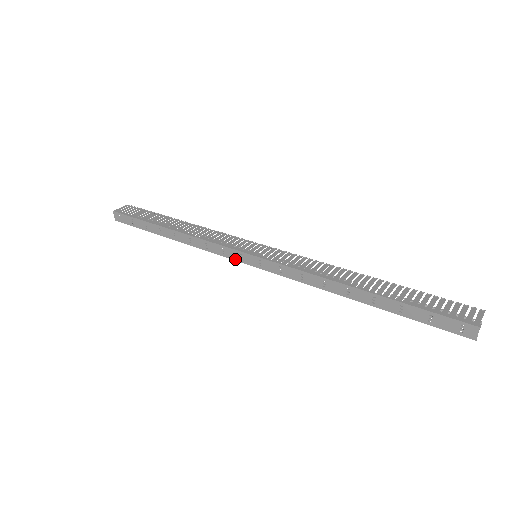
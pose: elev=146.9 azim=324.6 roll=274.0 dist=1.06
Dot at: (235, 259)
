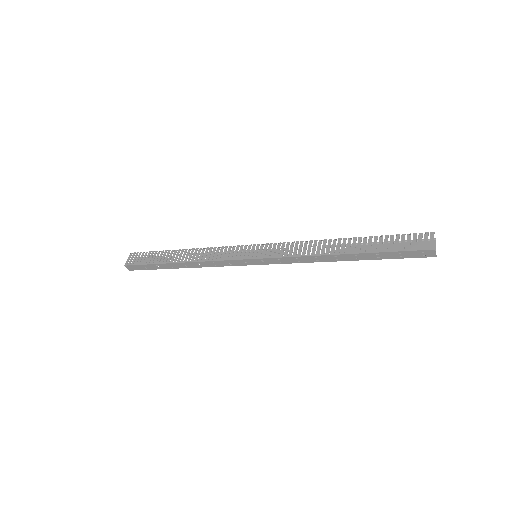
Dot at: (242, 265)
